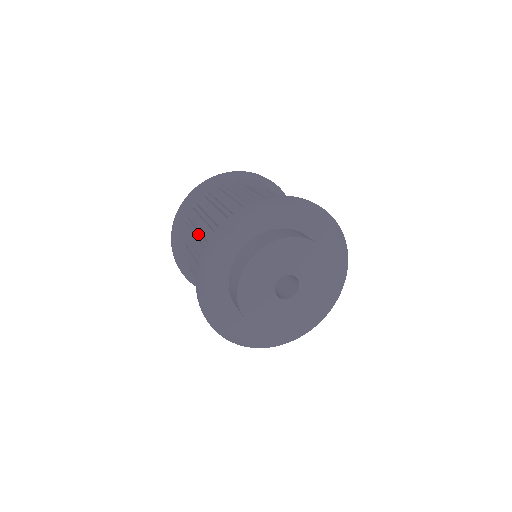
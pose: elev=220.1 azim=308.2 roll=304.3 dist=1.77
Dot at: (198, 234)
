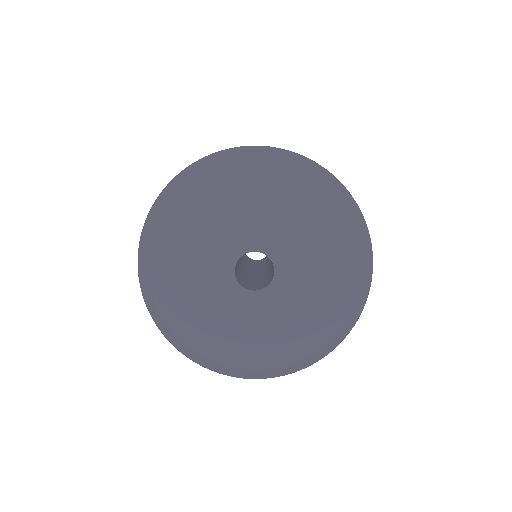
Dot at: occluded
